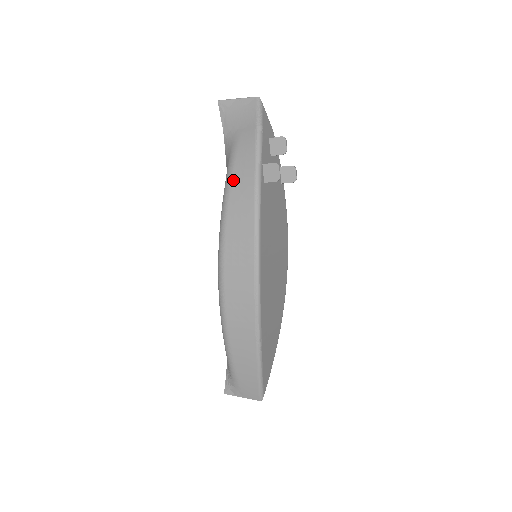
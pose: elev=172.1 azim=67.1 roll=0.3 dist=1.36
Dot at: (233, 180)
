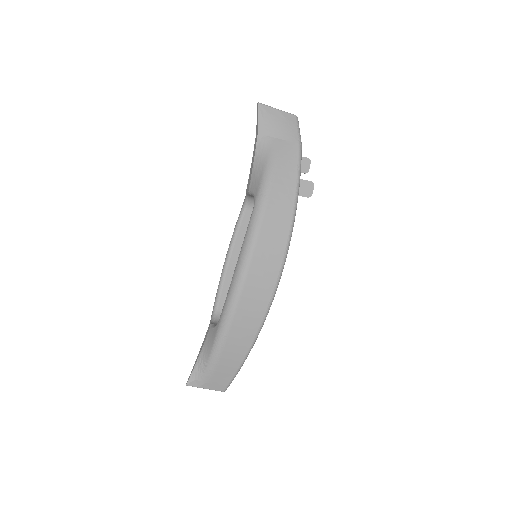
Dot at: (274, 185)
